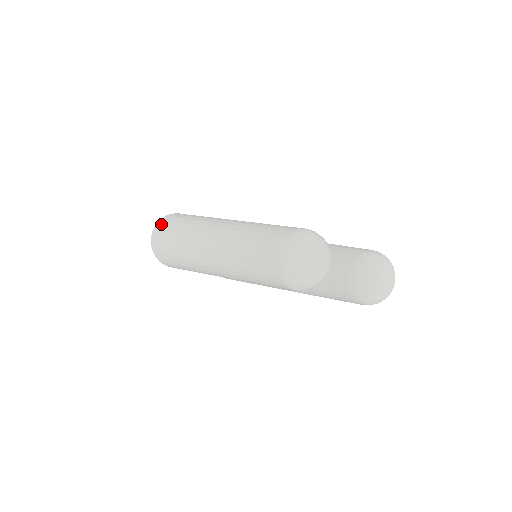
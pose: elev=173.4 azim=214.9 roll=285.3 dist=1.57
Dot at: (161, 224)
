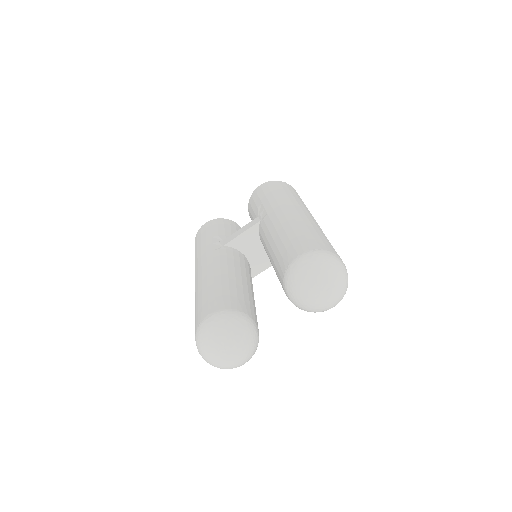
Dot at: occluded
